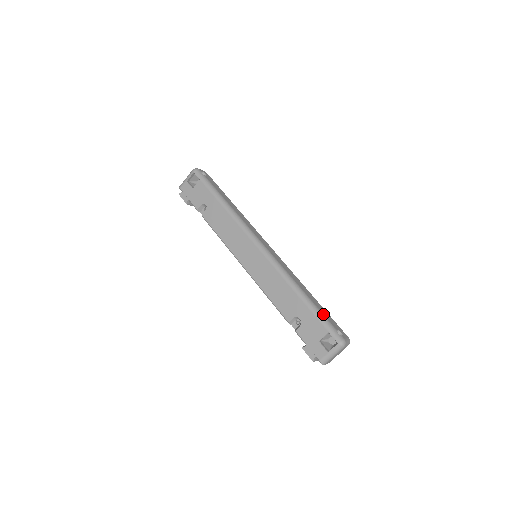
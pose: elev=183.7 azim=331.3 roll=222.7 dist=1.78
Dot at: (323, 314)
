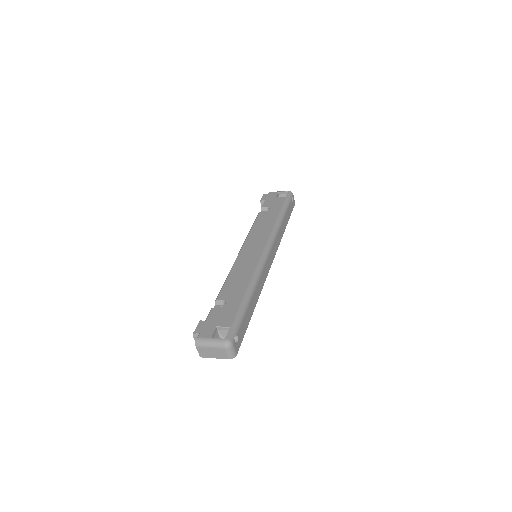
Dot at: (244, 318)
